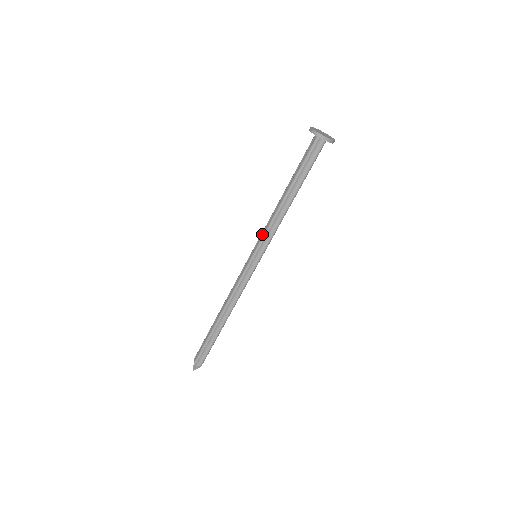
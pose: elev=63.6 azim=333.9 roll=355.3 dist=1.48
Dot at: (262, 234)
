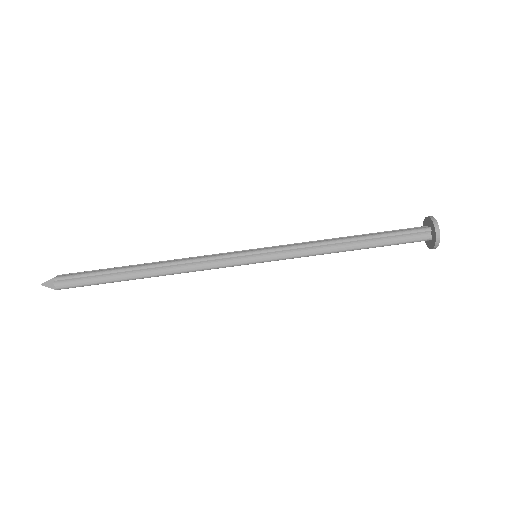
Dot at: (287, 245)
